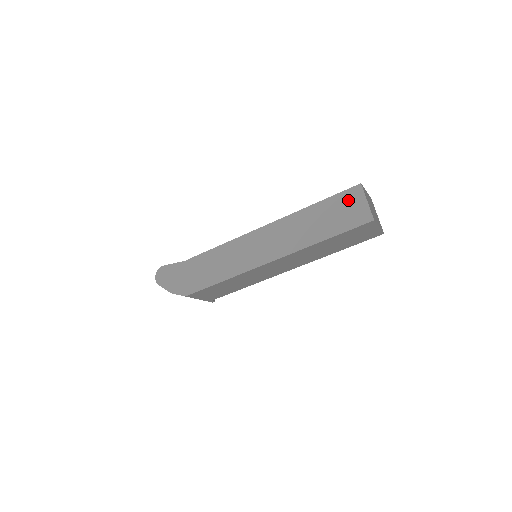
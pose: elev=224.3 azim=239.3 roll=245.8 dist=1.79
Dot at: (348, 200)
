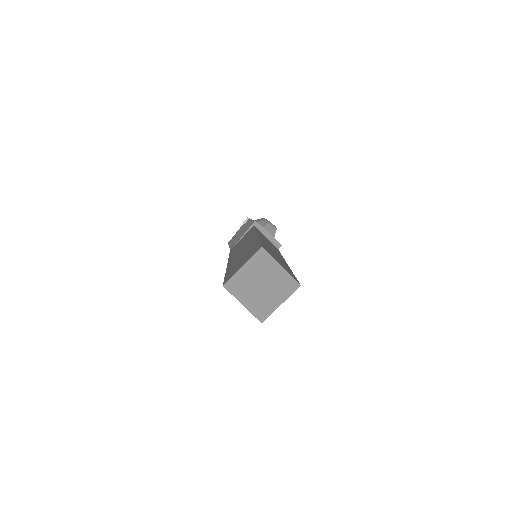
Dot at: occluded
